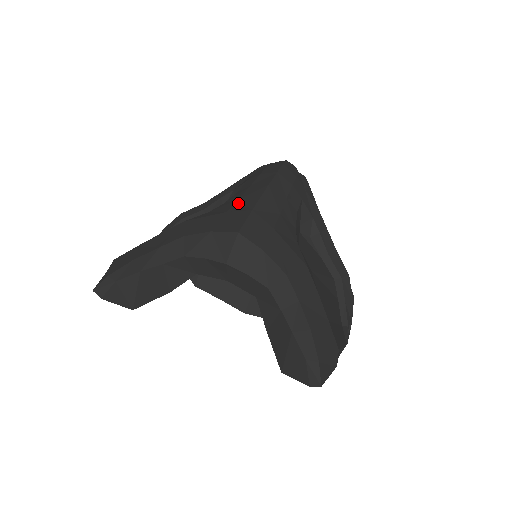
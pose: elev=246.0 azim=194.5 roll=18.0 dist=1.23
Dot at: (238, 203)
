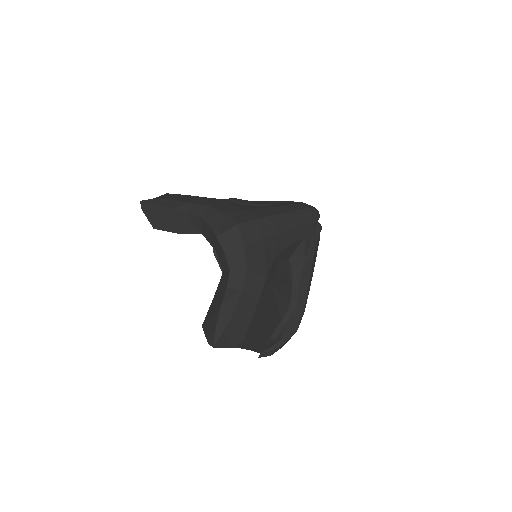
Dot at: (257, 210)
